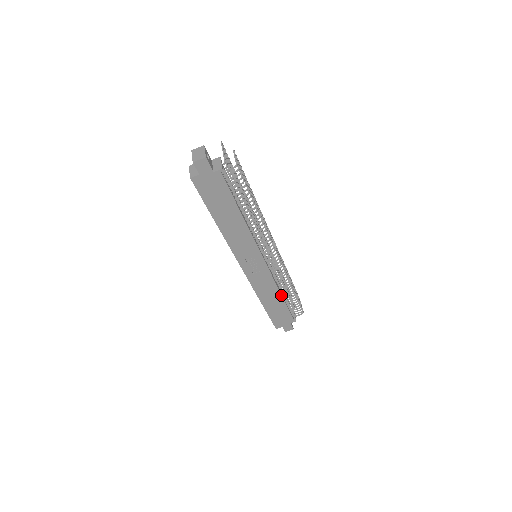
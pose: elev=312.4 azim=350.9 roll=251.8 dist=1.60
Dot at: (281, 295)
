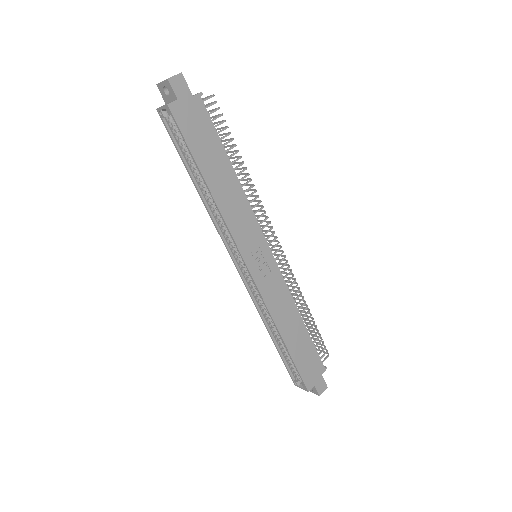
Dot at: (300, 317)
